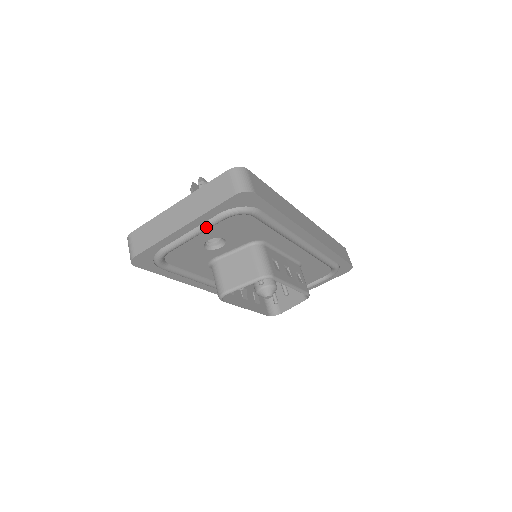
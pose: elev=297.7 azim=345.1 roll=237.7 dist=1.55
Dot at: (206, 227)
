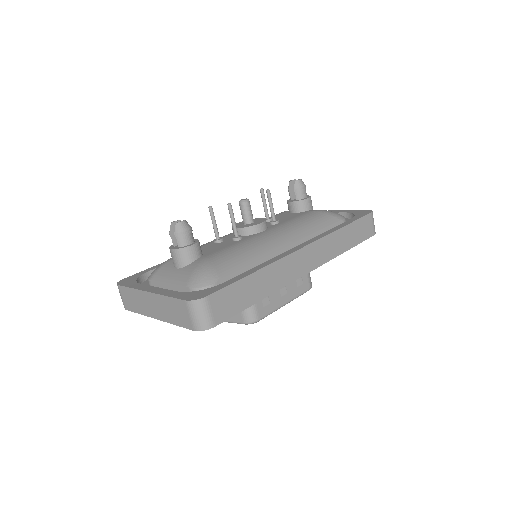
Dot at: occluded
